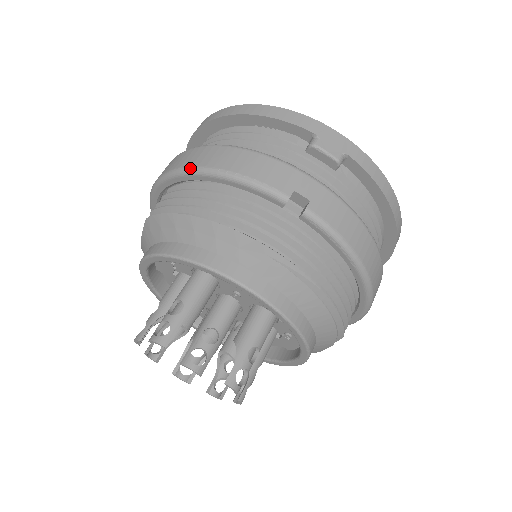
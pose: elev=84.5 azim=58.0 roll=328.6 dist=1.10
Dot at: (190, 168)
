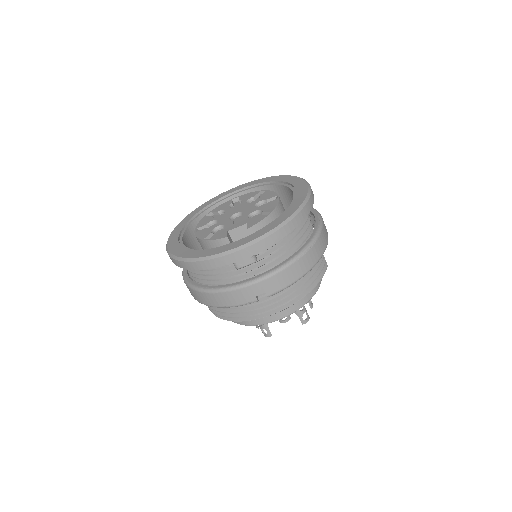
Dot at: occluded
